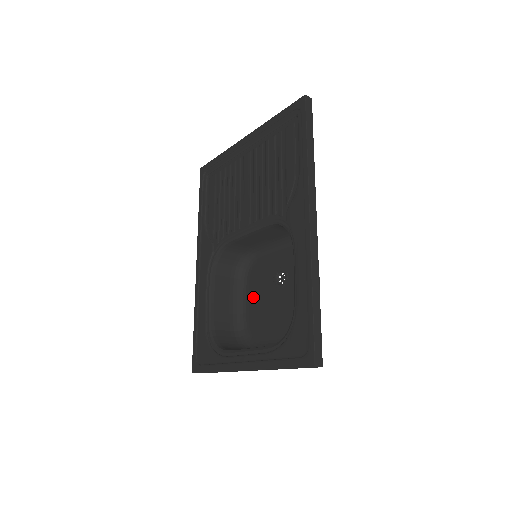
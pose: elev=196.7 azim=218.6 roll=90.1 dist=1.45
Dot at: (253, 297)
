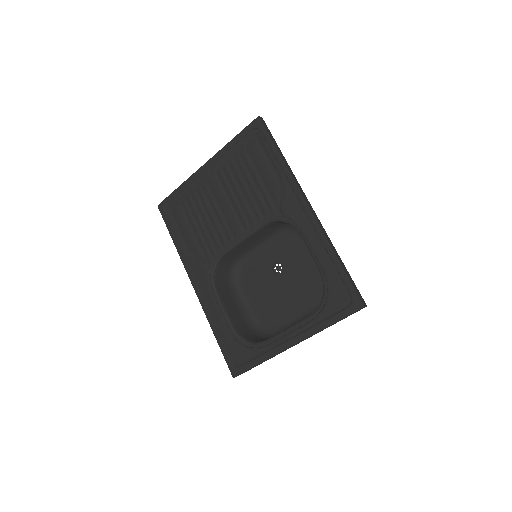
Dot at: (255, 295)
